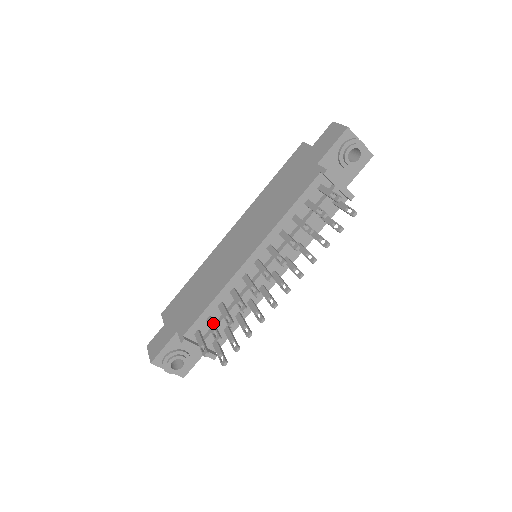
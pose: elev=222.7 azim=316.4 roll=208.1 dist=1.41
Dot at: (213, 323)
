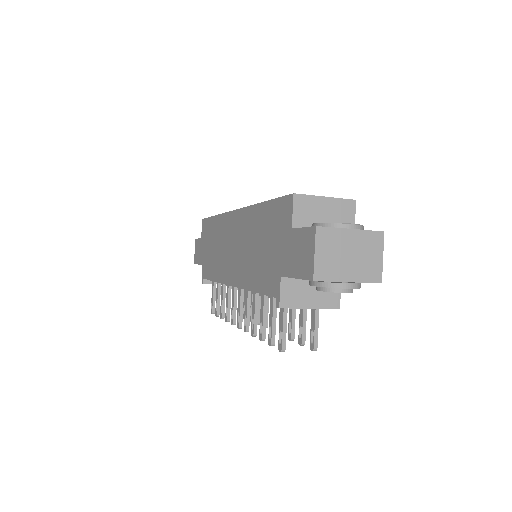
Dot at: (217, 294)
